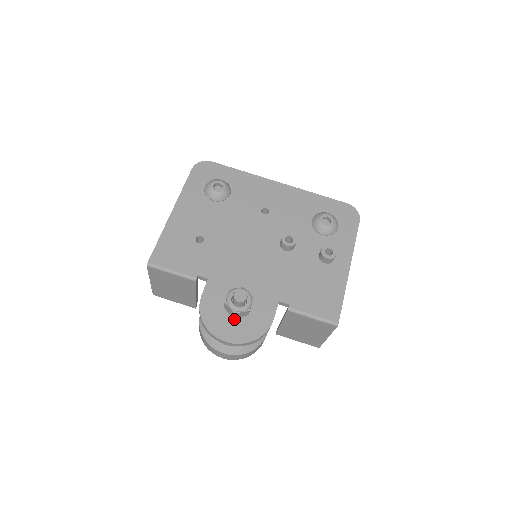
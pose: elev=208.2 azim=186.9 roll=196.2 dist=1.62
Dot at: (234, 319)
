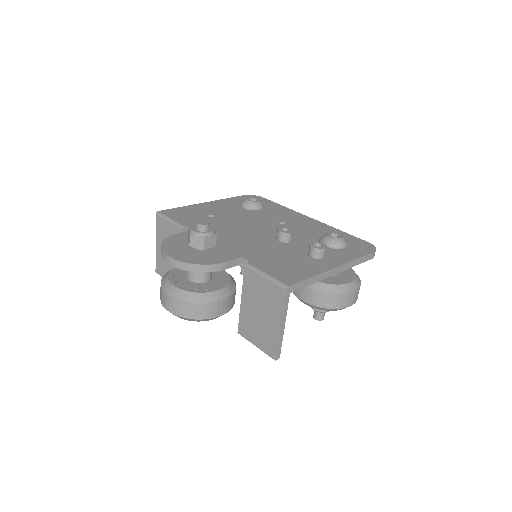
Dot at: (190, 250)
